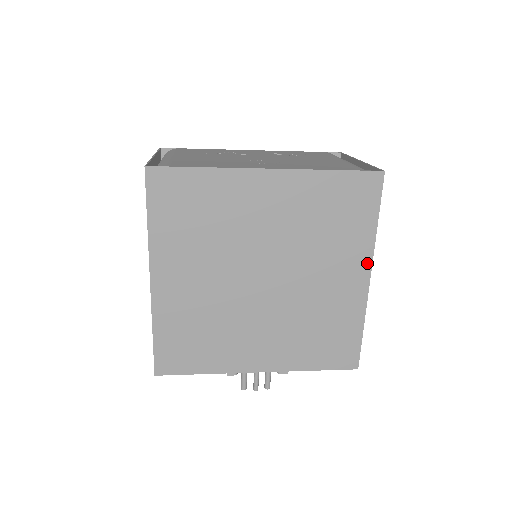
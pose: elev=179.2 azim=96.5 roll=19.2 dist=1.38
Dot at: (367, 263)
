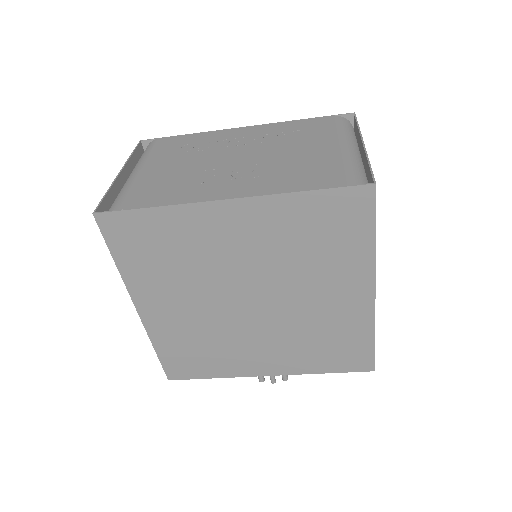
Dot at: (369, 279)
